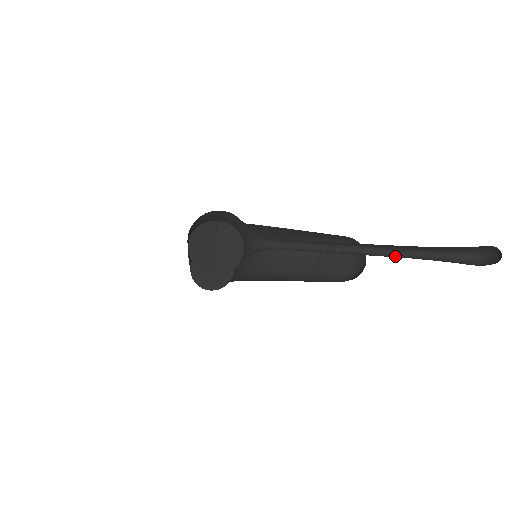
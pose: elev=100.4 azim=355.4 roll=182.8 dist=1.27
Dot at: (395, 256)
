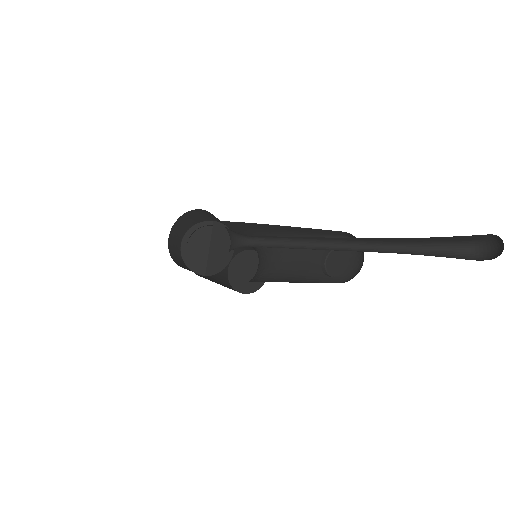
Dot at: (376, 251)
